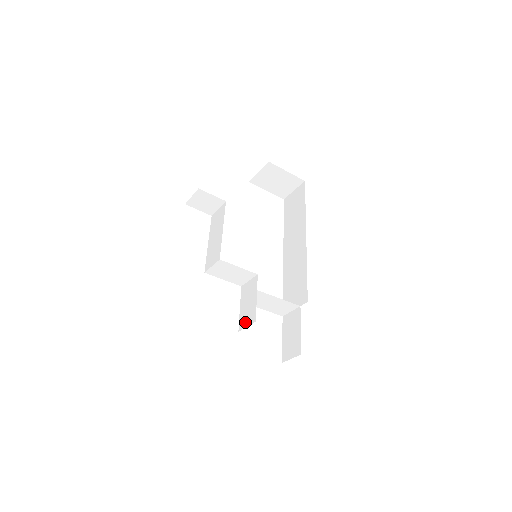
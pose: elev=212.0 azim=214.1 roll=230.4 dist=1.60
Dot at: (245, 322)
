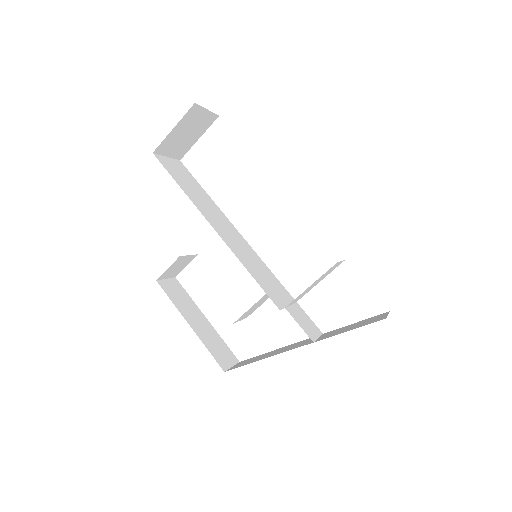
Dot at: (314, 332)
